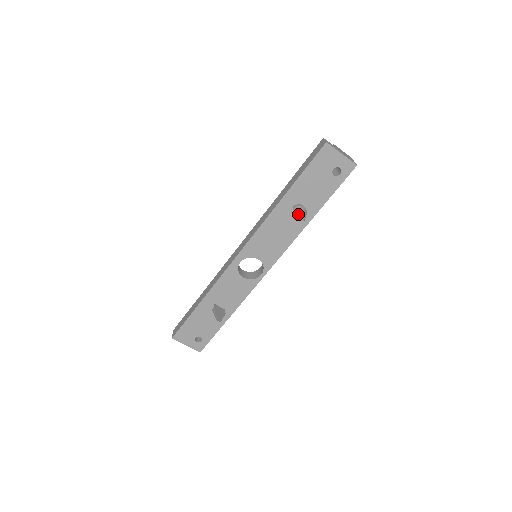
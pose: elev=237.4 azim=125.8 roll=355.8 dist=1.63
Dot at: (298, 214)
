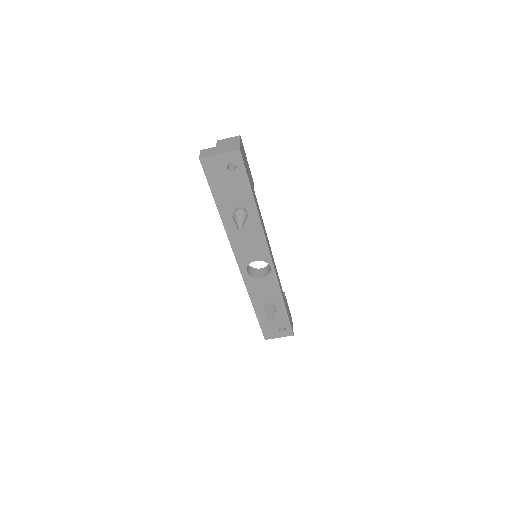
Dot at: occluded
